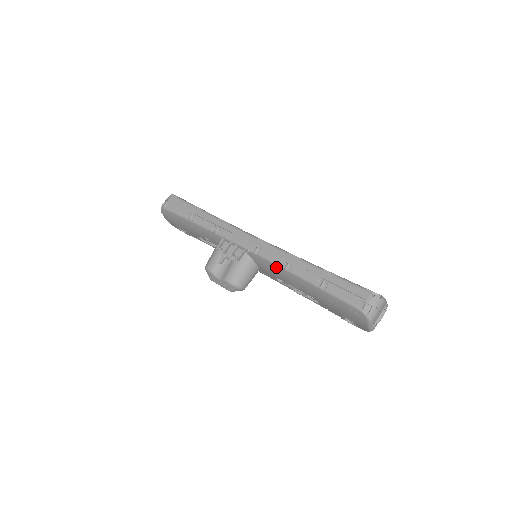
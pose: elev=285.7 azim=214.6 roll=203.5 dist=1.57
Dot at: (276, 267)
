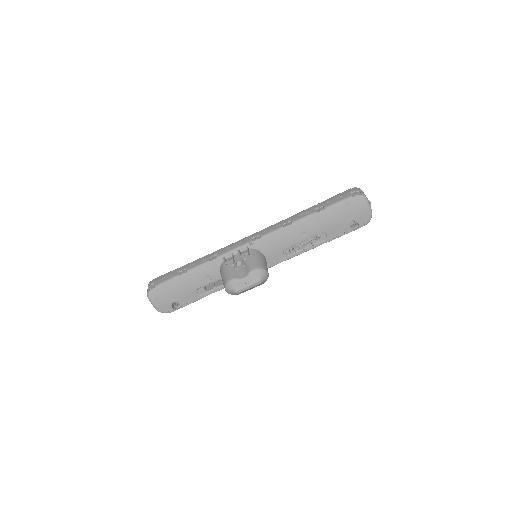
Dot at: (280, 232)
